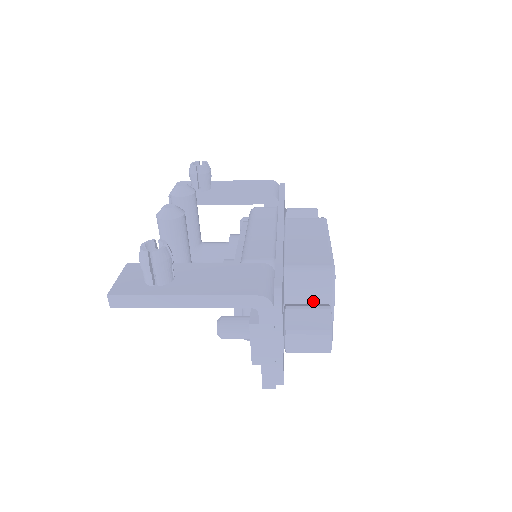
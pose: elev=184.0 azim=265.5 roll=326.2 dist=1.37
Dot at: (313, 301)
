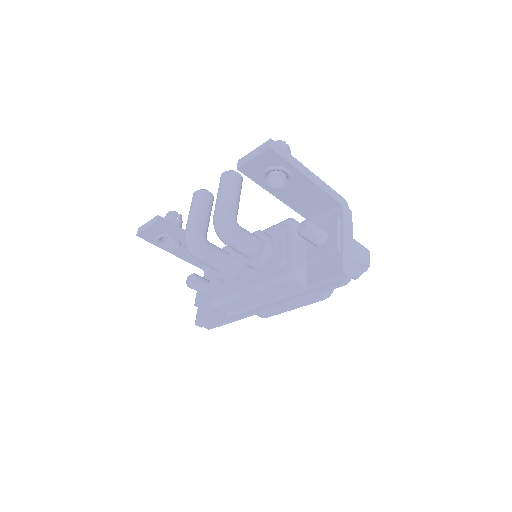
Dot at: occluded
